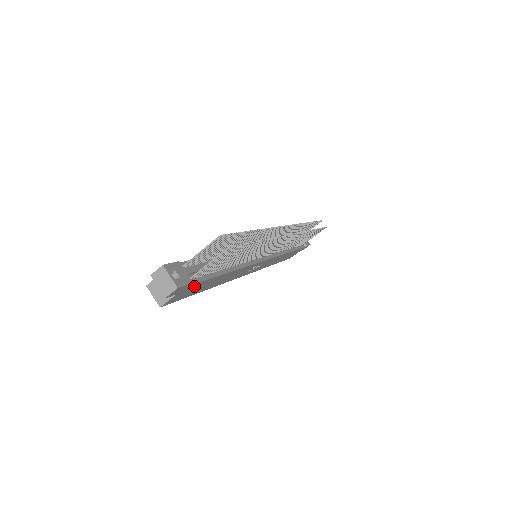
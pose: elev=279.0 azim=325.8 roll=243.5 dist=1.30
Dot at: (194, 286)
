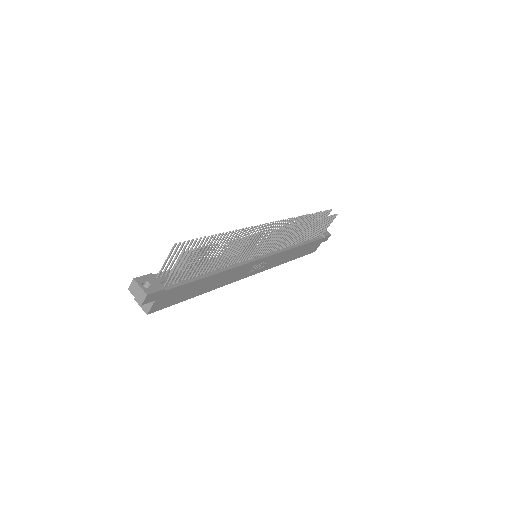
Dot at: (173, 292)
